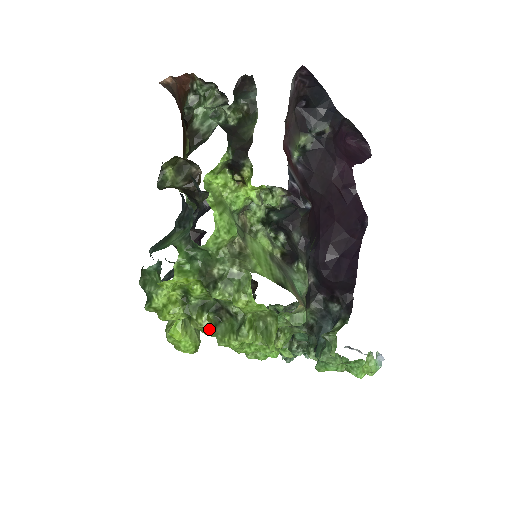
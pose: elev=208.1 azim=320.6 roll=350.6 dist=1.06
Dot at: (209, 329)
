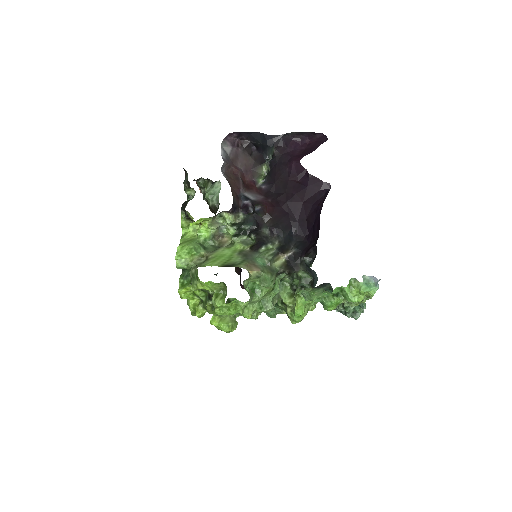
Dot at: (212, 310)
